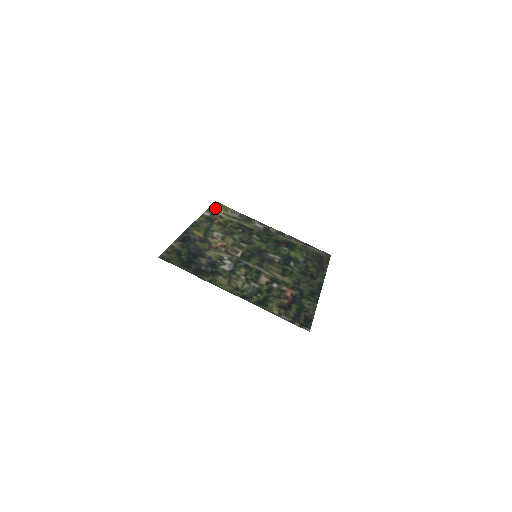
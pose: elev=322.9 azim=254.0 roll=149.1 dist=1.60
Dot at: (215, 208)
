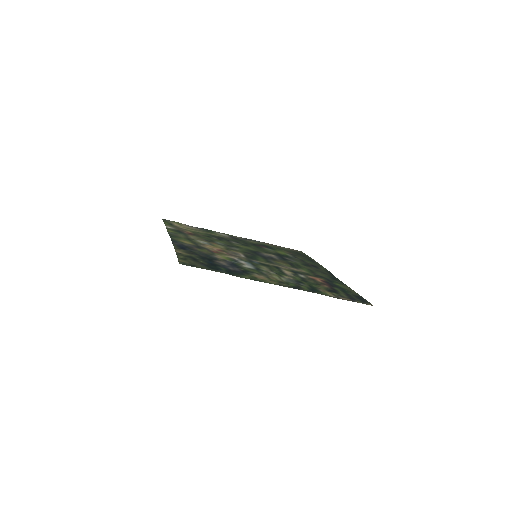
Dot at: (170, 223)
